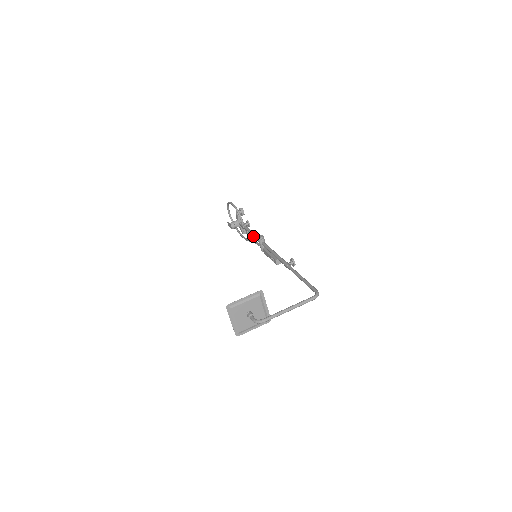
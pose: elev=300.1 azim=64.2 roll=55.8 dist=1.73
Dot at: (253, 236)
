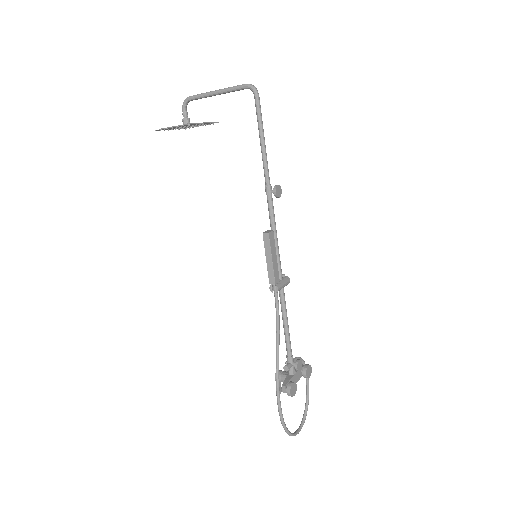
Dot at: (282, 313)
